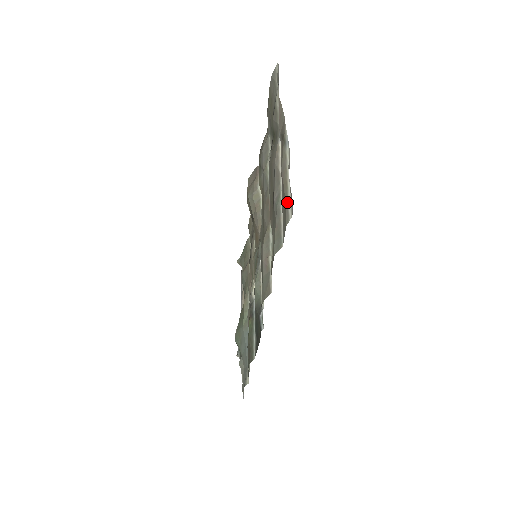
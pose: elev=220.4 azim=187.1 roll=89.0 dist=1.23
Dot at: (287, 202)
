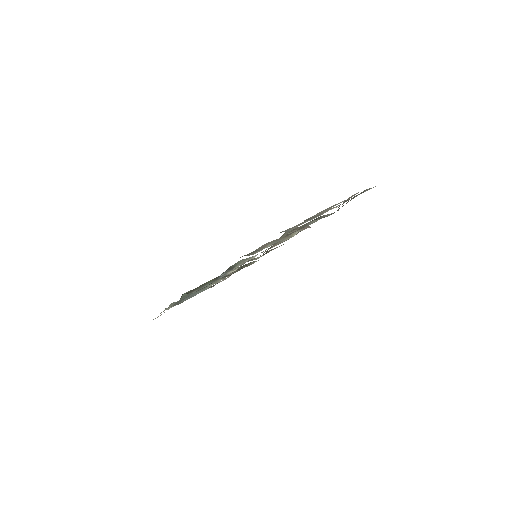
Dot at: occluded
